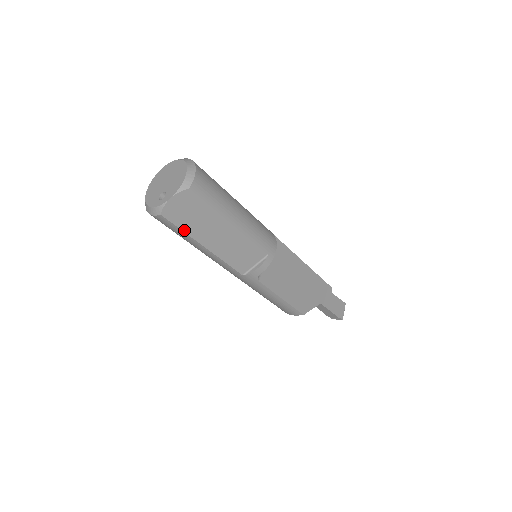
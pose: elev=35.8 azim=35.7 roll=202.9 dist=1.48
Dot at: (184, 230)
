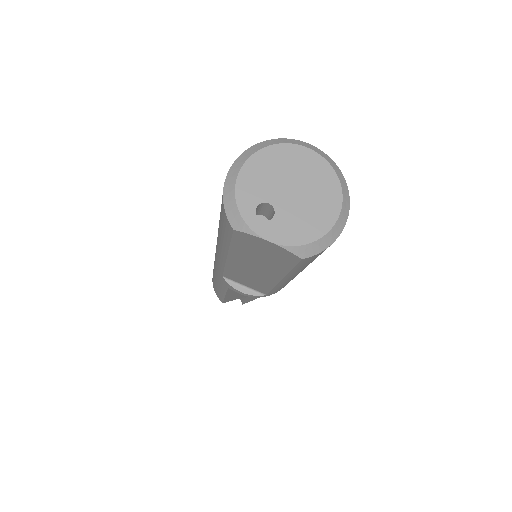
Dot at: (233, 245)
